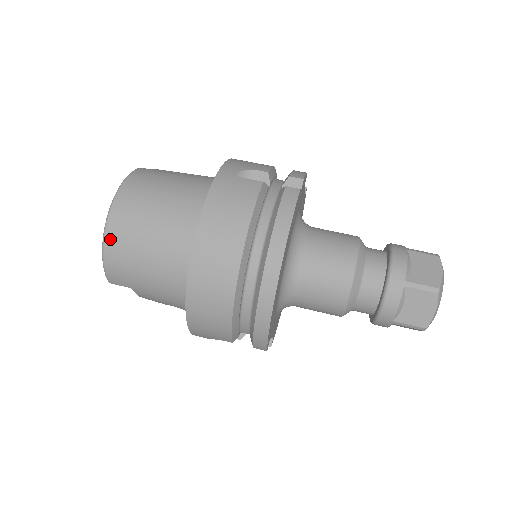
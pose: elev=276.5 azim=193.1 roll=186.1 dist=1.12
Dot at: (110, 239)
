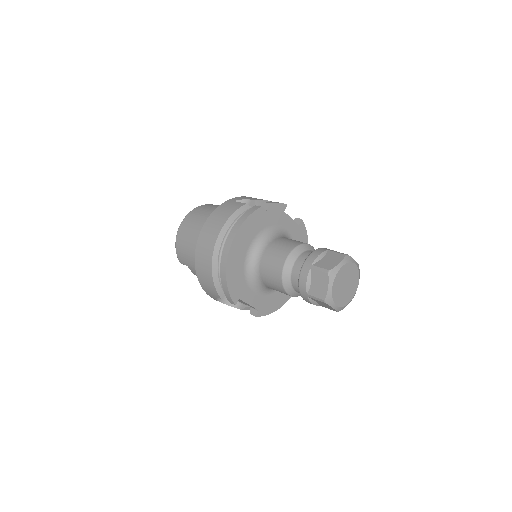
Dot at: (179, 235)
